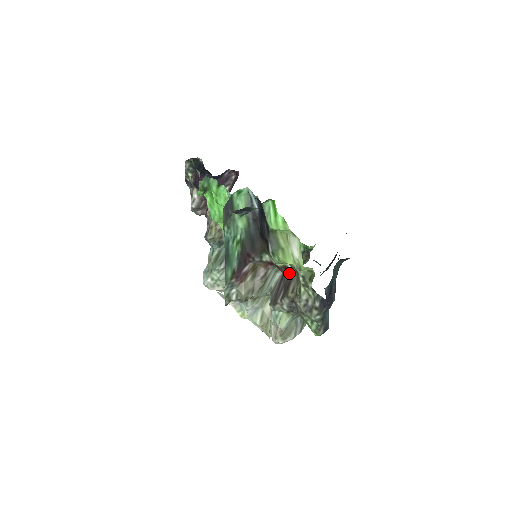
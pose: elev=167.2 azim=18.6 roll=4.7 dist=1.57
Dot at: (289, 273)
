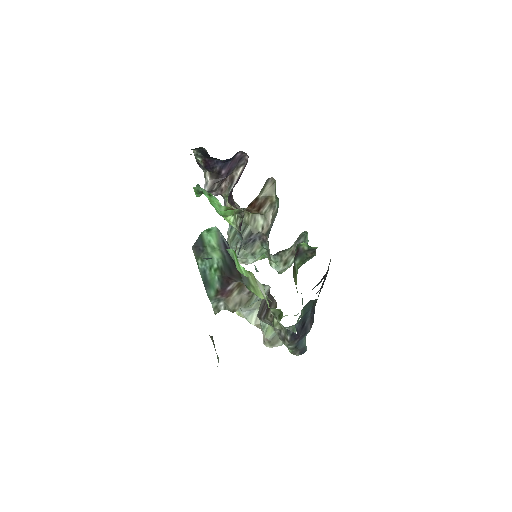
Dot at: occluded
